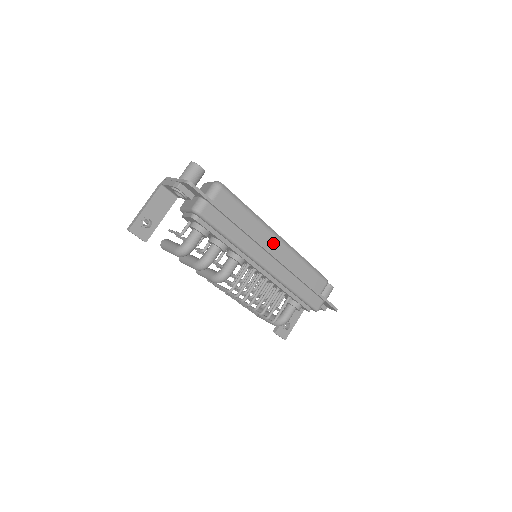
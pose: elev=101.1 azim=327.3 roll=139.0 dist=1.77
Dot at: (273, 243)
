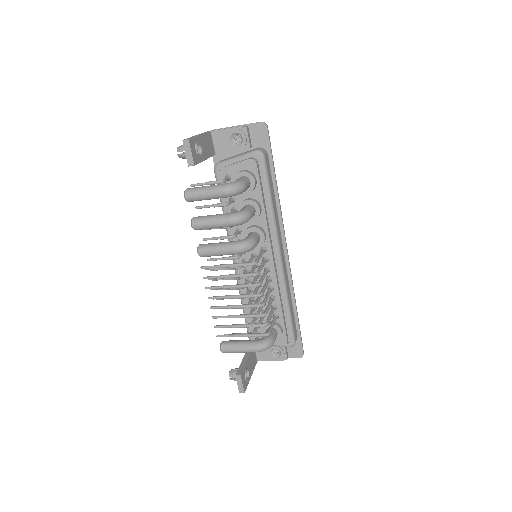
Dot at: occluded
